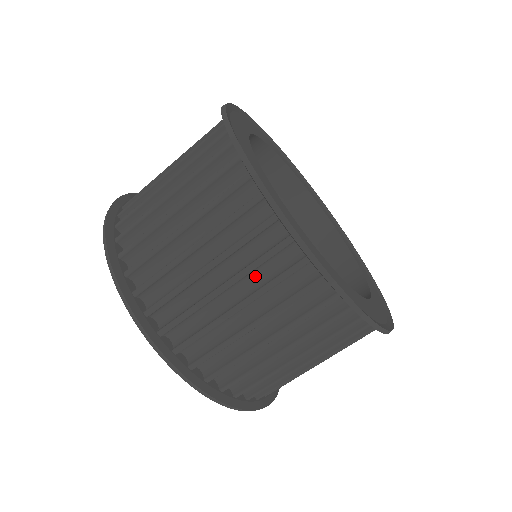
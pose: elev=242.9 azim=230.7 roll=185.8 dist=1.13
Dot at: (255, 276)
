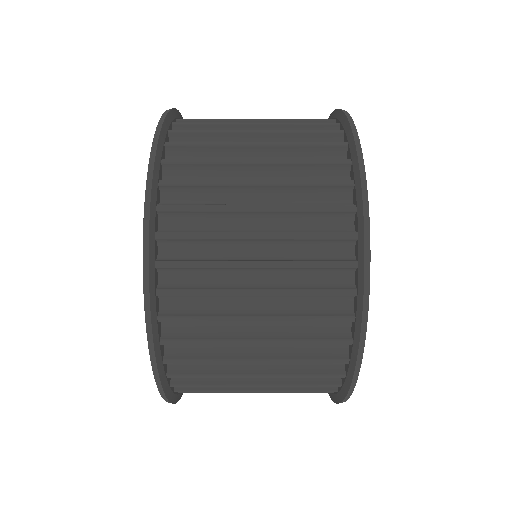
Dot at: occluded
